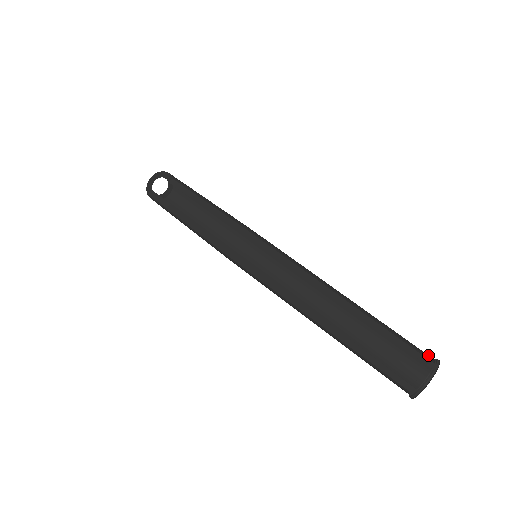
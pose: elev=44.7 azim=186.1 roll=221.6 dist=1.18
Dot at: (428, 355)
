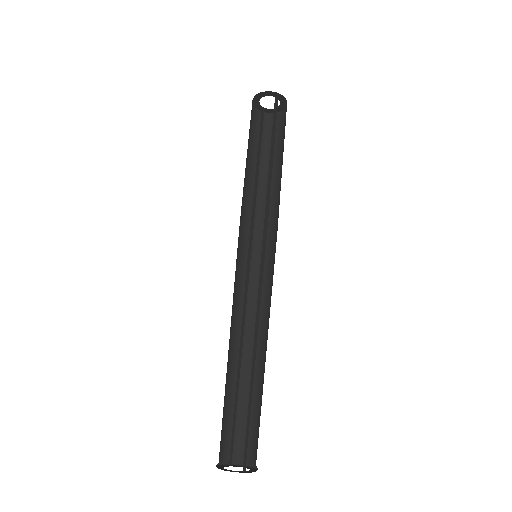
Dot at: occluded
